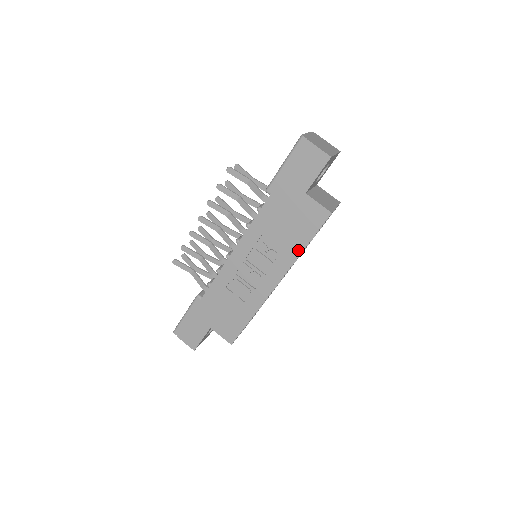
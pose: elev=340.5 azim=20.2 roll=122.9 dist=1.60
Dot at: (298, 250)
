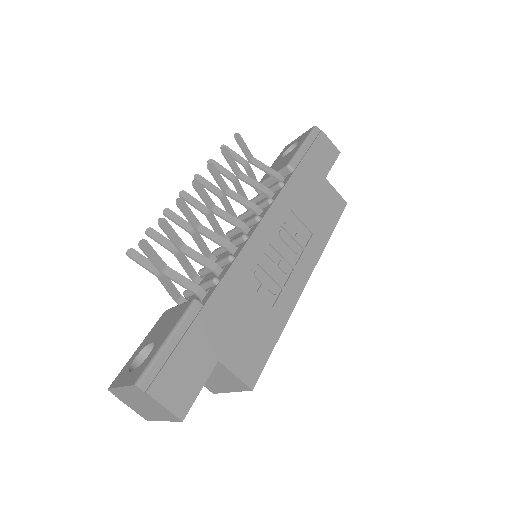
Dot at: (325, 237)
